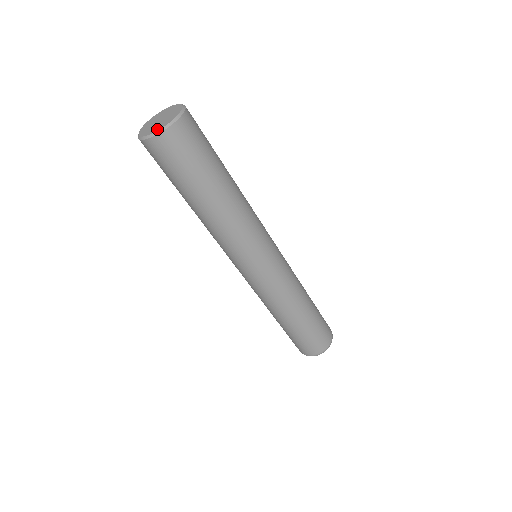
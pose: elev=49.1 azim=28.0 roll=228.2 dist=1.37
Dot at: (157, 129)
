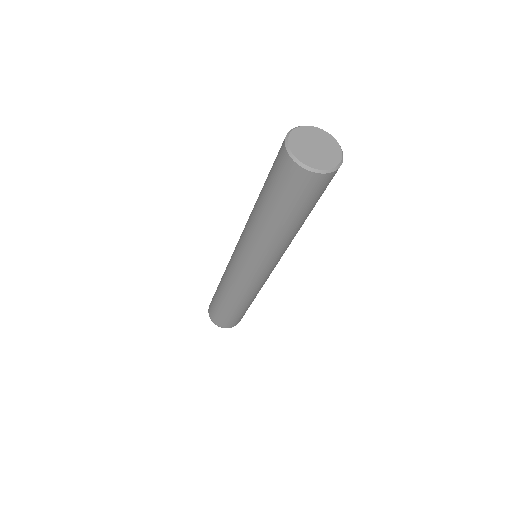
Dot at: (302, 158)
